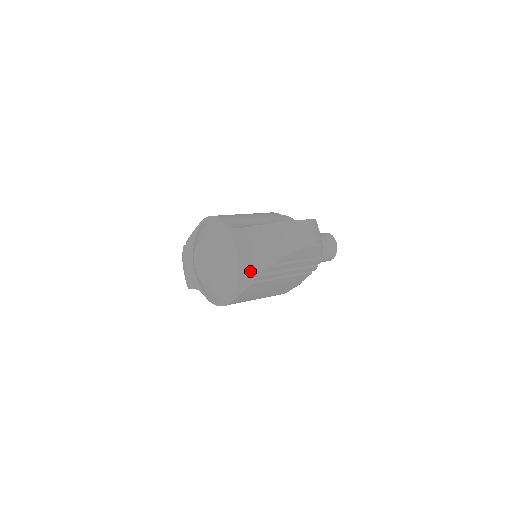
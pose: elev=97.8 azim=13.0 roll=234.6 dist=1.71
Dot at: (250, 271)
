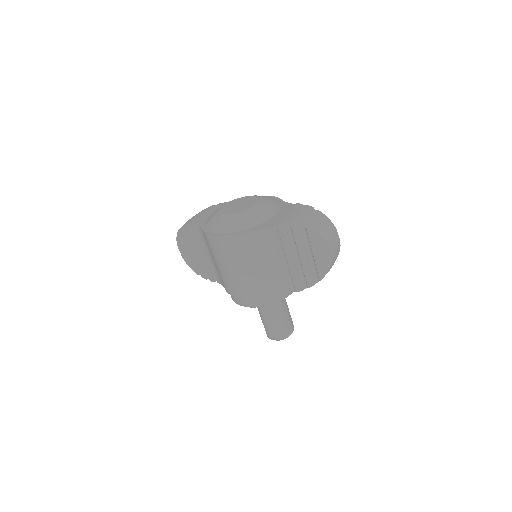
Dot at: (280, 222)
